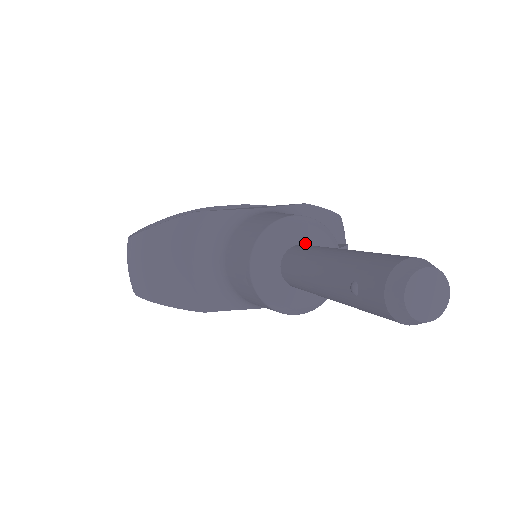
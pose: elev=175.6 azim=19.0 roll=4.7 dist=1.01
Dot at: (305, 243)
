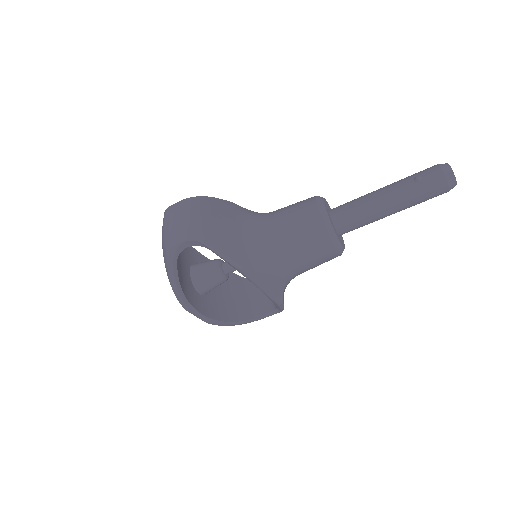
Dot at: occluded
